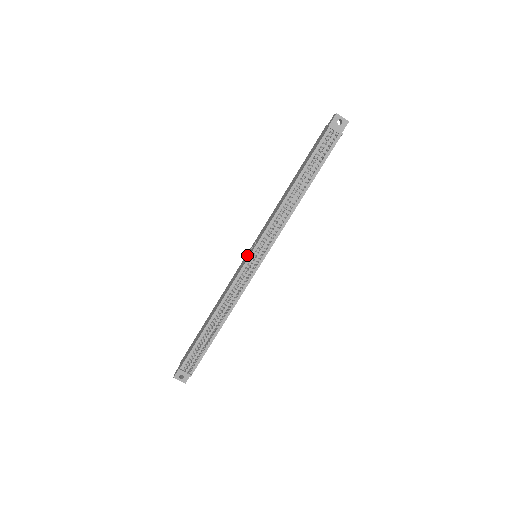
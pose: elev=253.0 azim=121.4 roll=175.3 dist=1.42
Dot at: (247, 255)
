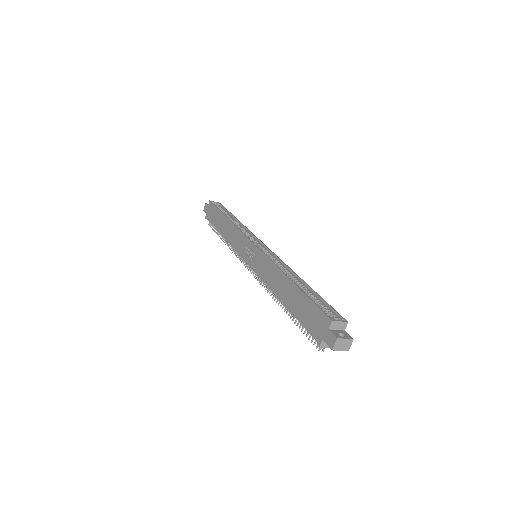
Dot at: (248, 250)
